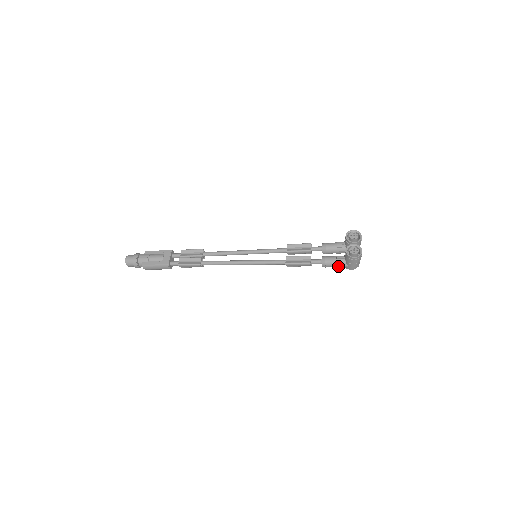
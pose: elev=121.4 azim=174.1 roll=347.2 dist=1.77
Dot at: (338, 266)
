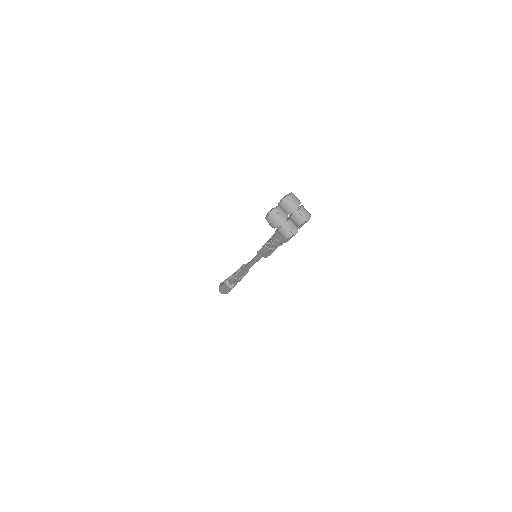
Dot at: (279, 240)
